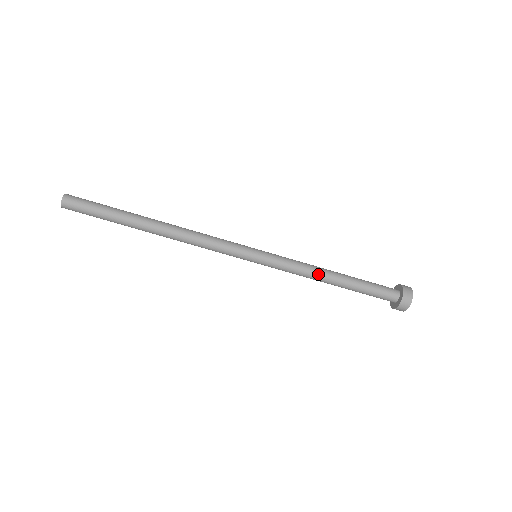
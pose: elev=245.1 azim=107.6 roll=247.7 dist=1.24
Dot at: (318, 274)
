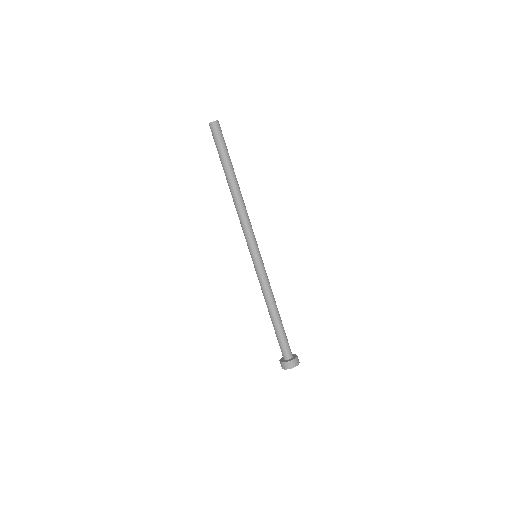
Dot at: (270, 300)
